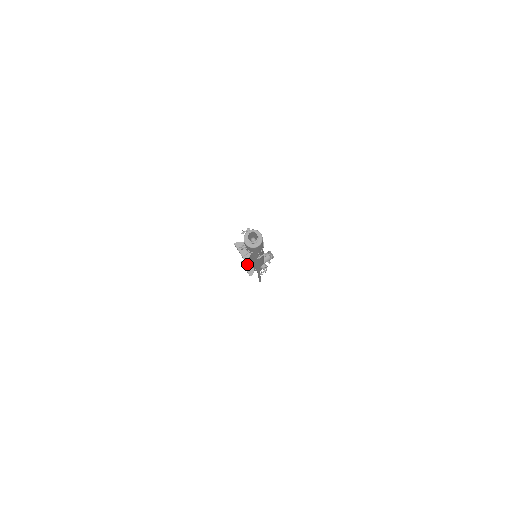
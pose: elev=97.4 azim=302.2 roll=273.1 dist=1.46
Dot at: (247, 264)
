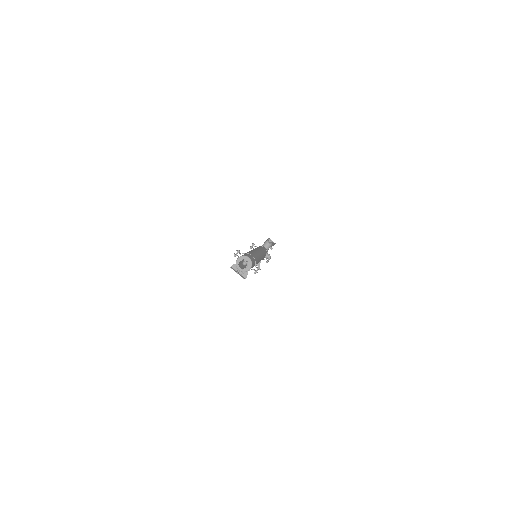
Dot at: occluded
